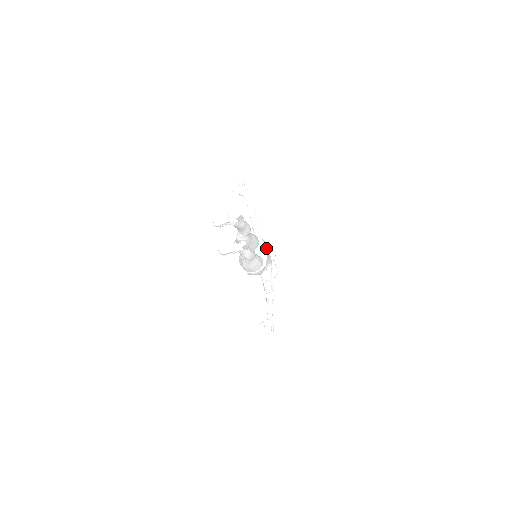
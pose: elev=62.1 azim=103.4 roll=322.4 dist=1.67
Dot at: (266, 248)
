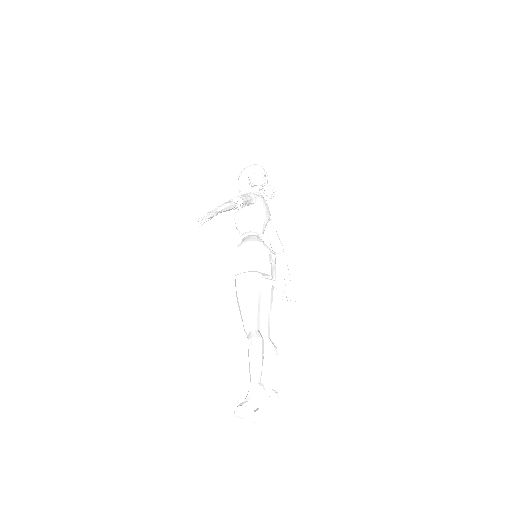
Dot at: (271, 272)
